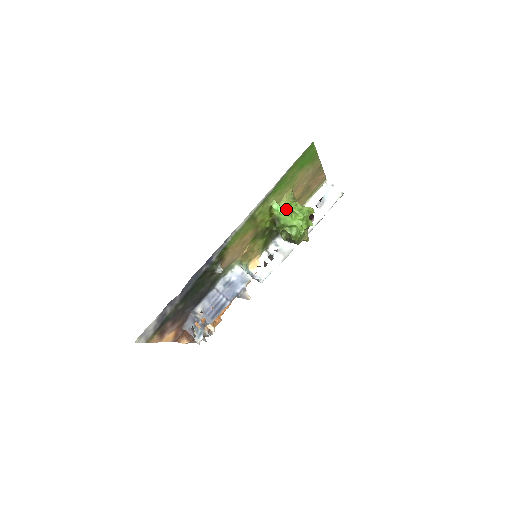
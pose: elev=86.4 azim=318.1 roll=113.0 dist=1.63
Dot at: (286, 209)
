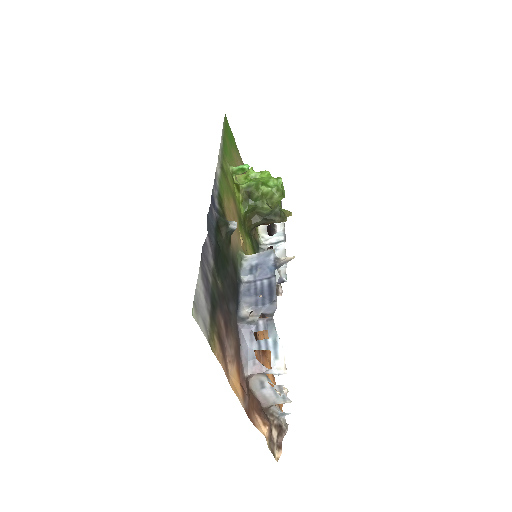
Dot at: (247, 180)
